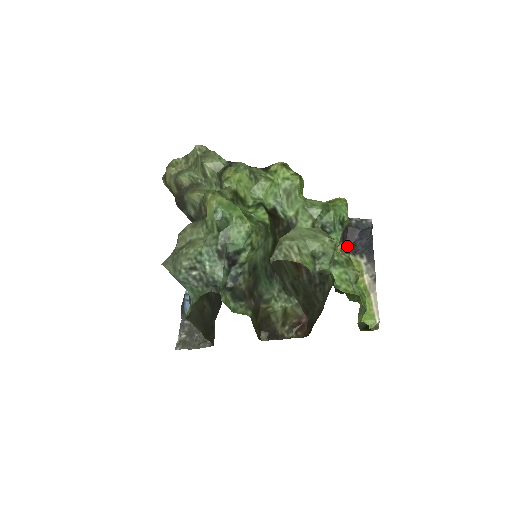
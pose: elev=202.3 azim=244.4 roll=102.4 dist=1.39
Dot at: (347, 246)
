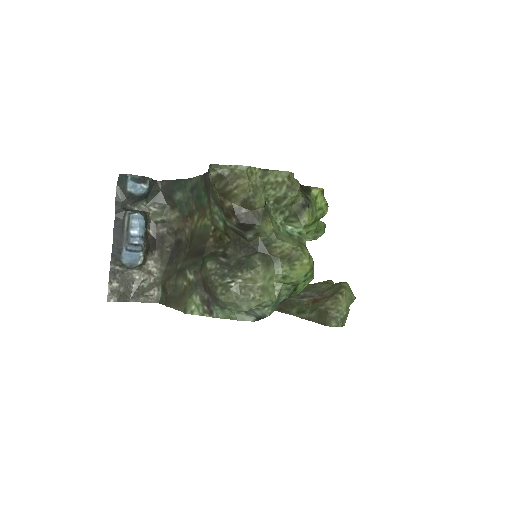
Dot at: occluded
